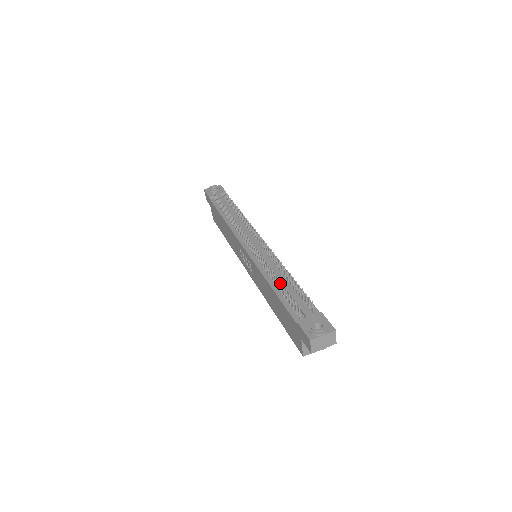
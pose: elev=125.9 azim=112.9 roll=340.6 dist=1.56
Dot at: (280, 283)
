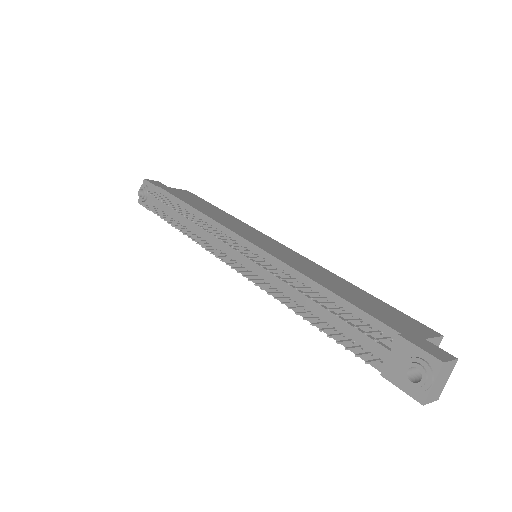
Dot at: (313, 325)
